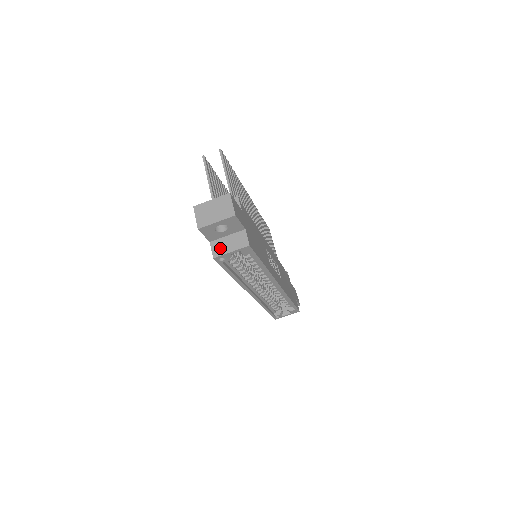
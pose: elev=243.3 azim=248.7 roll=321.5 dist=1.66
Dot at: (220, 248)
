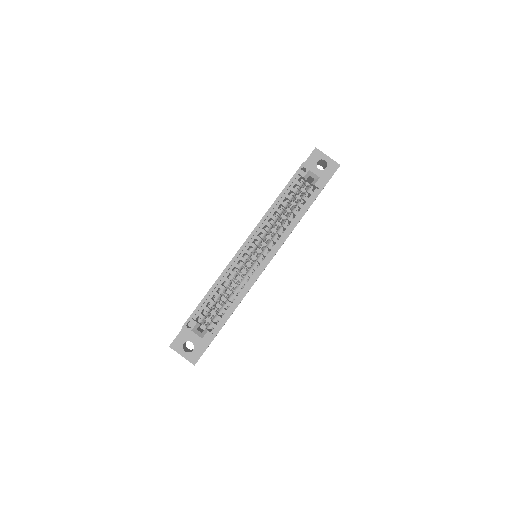
Dot at: occluded
